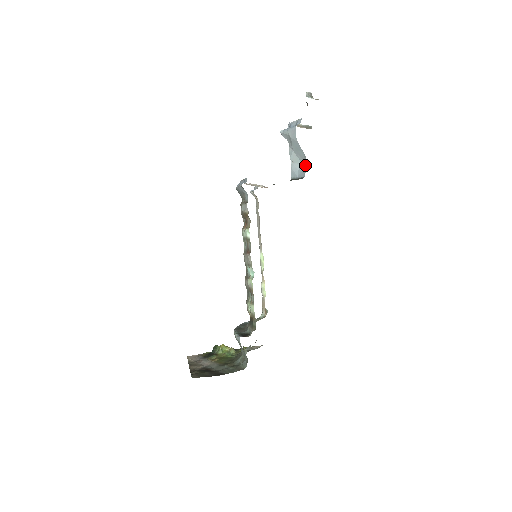
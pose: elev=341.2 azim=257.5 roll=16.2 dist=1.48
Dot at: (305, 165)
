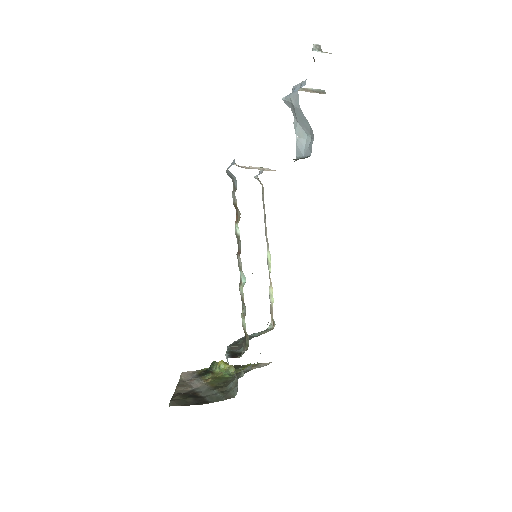
Dot at: (312, 140)
